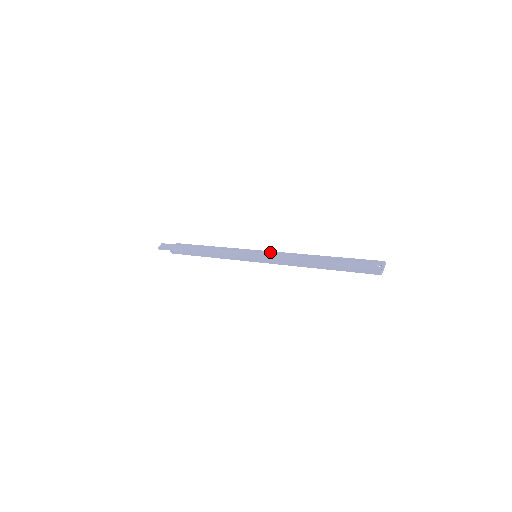
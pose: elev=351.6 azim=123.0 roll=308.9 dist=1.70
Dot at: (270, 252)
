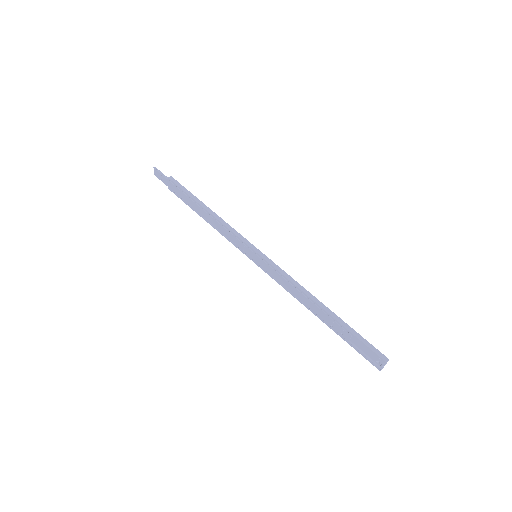
Dot at: (268, 264)
